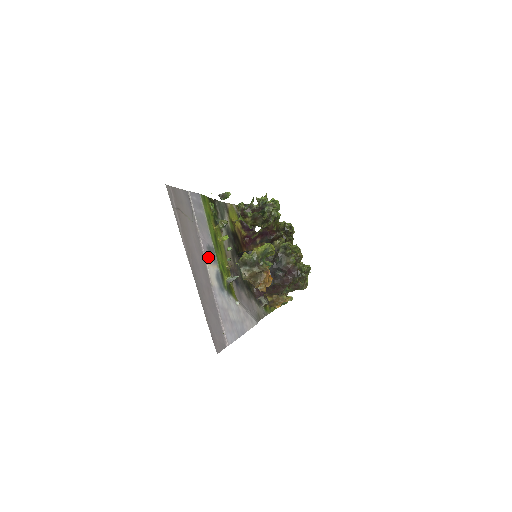
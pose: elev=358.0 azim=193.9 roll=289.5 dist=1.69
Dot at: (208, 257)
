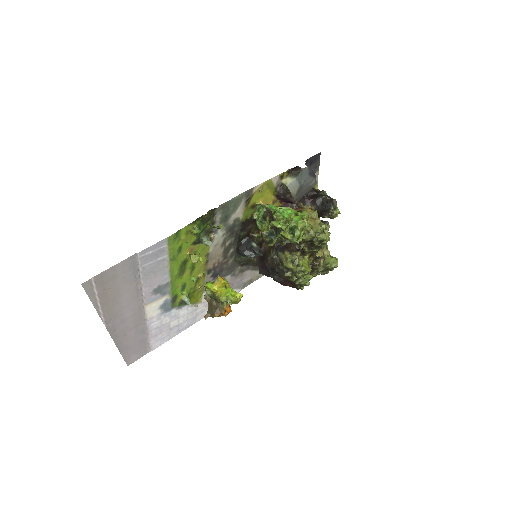
Dot at: (151, 298)
